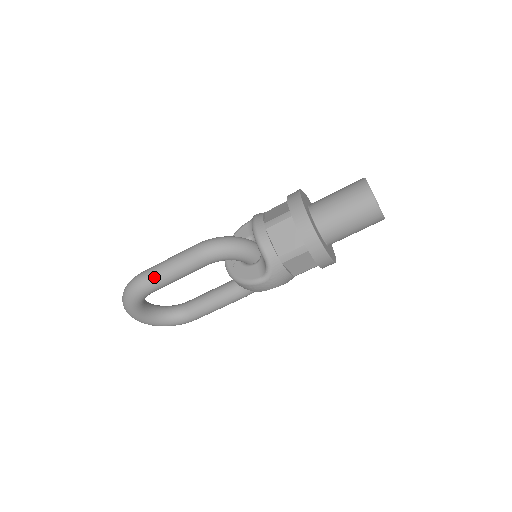
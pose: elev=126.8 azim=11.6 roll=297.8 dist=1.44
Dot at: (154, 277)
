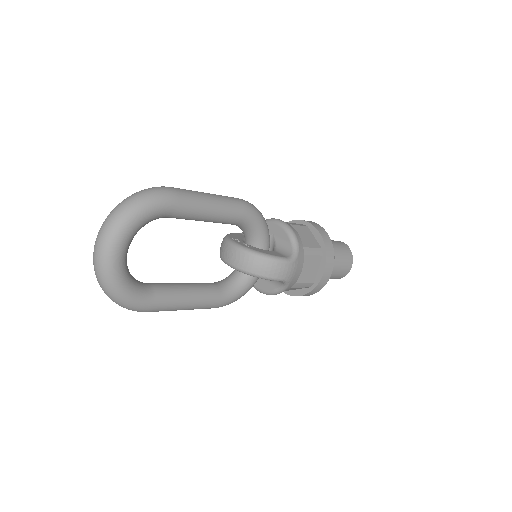
Dot at: (193, 194)
